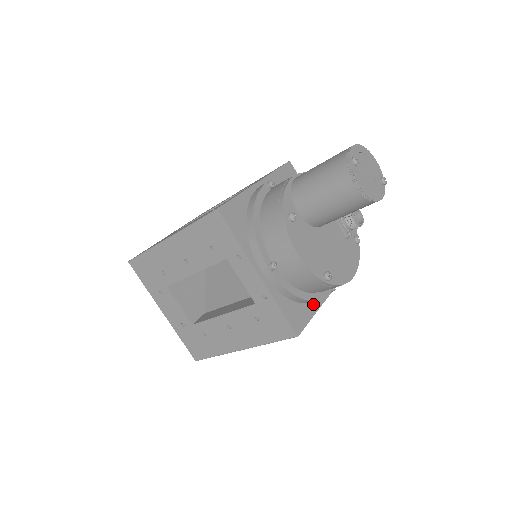
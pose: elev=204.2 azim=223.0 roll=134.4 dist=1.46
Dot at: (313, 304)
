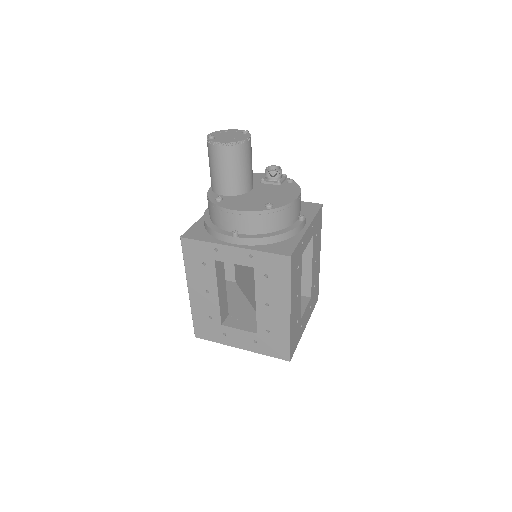
Dot at: (295, 237)
